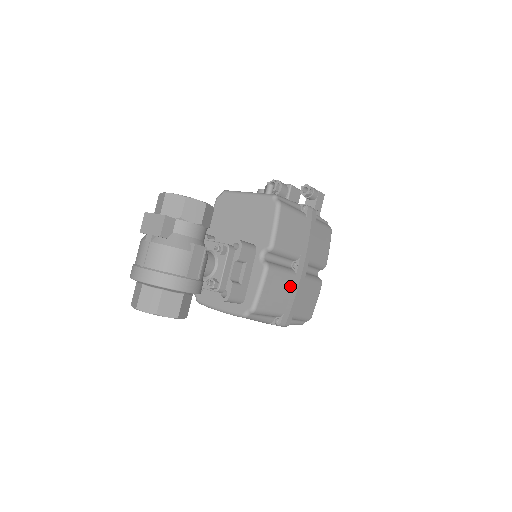
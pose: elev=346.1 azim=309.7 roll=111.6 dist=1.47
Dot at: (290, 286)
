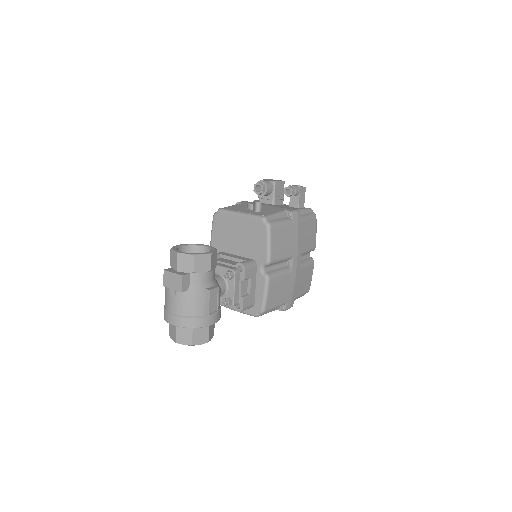
Dot at: (289, 282)
